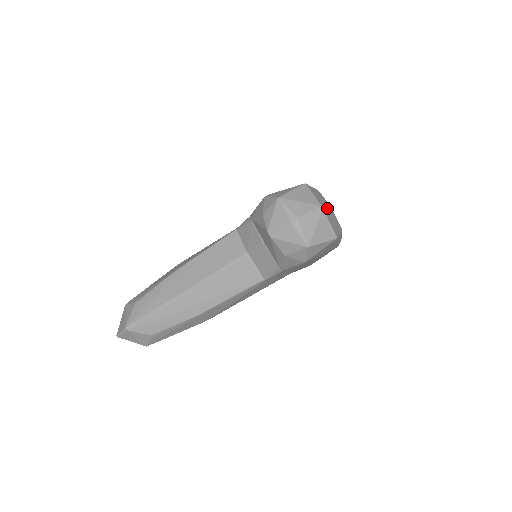
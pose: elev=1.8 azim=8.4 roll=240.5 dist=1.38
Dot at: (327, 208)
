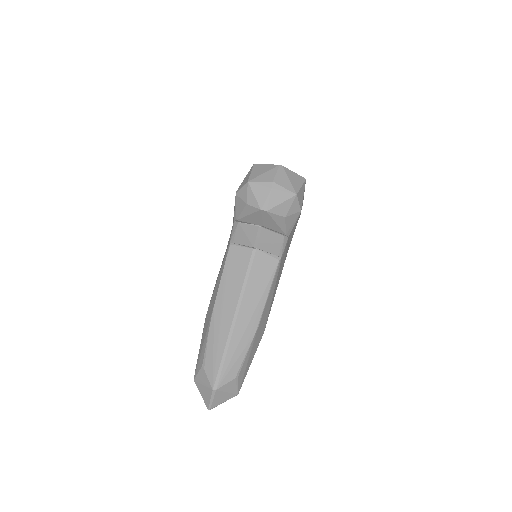
Dot at: occluded
